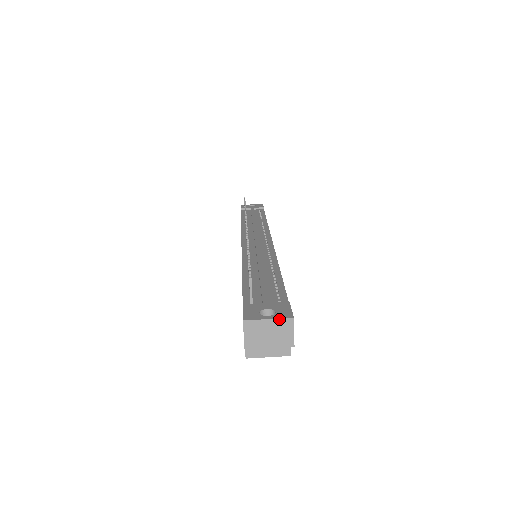
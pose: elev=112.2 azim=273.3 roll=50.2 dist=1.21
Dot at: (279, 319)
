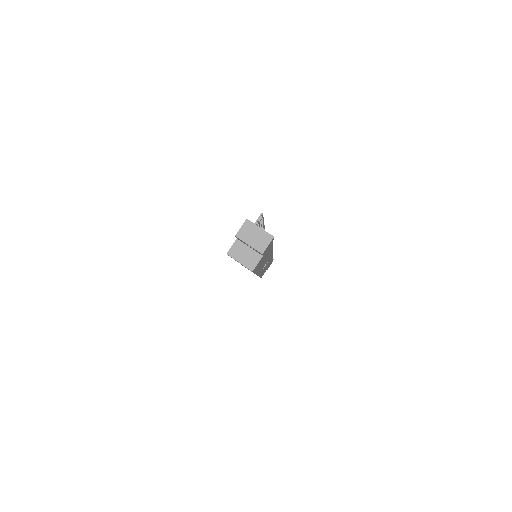
Dot at: (266, 232)
